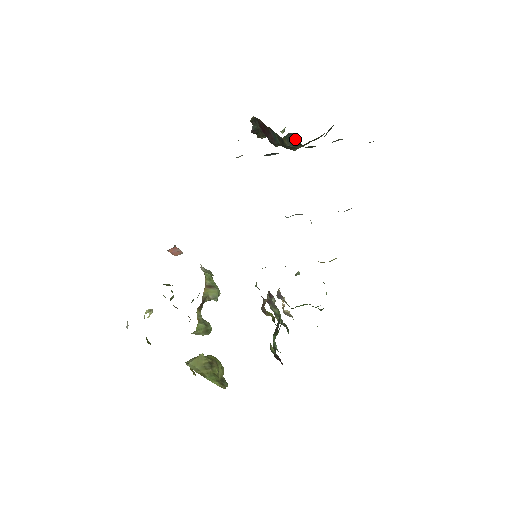
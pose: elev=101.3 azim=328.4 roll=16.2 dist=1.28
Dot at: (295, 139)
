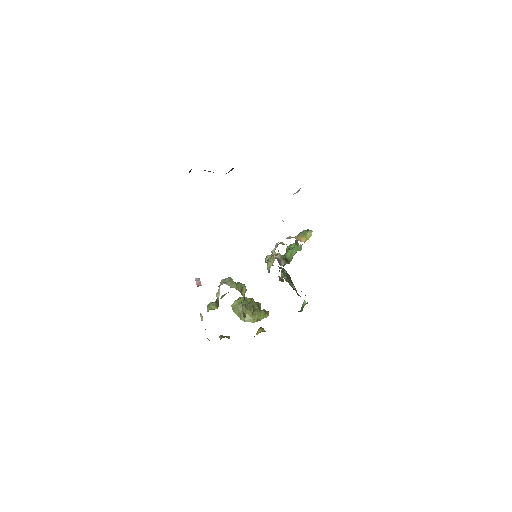
Dot at: occluded
